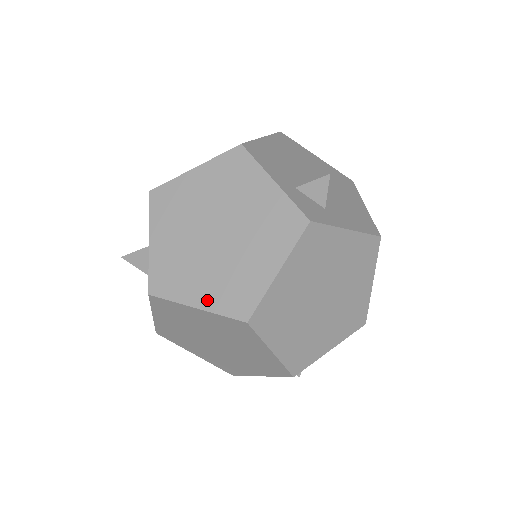
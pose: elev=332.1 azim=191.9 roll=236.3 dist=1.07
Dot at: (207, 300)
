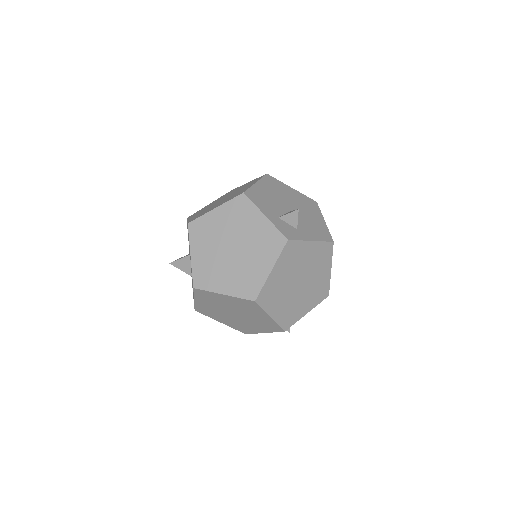
Dot at: (230, 289)
